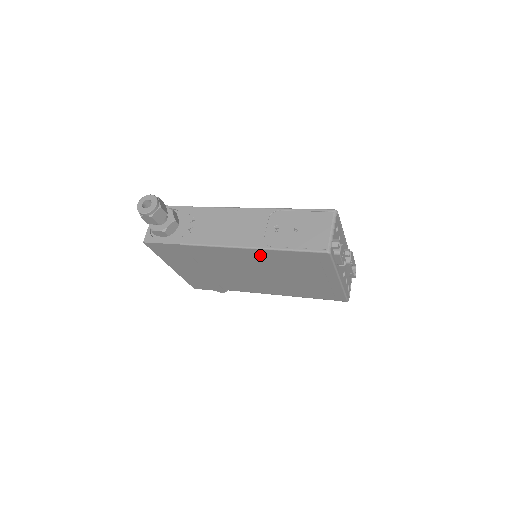
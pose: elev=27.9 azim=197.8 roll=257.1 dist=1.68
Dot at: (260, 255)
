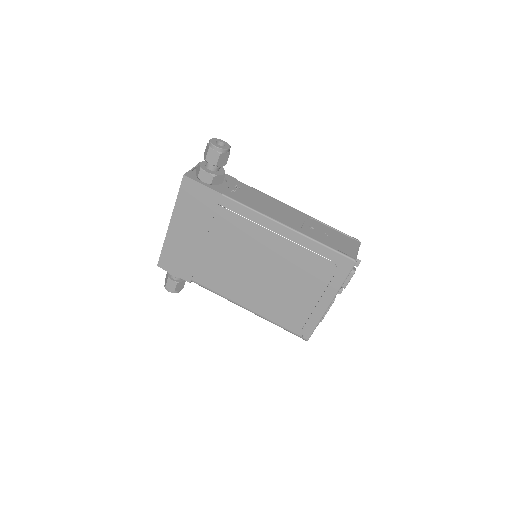
Dot at: (288, 240)
